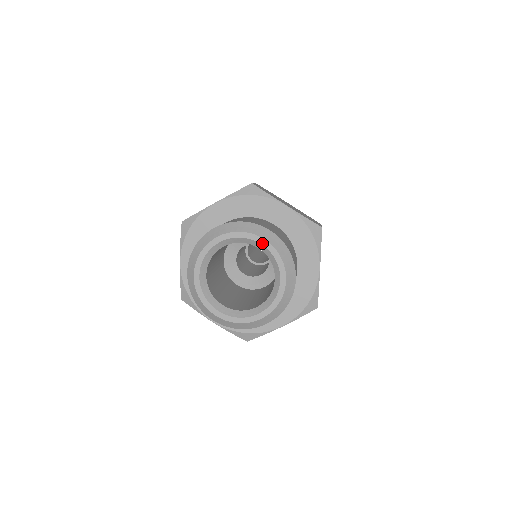
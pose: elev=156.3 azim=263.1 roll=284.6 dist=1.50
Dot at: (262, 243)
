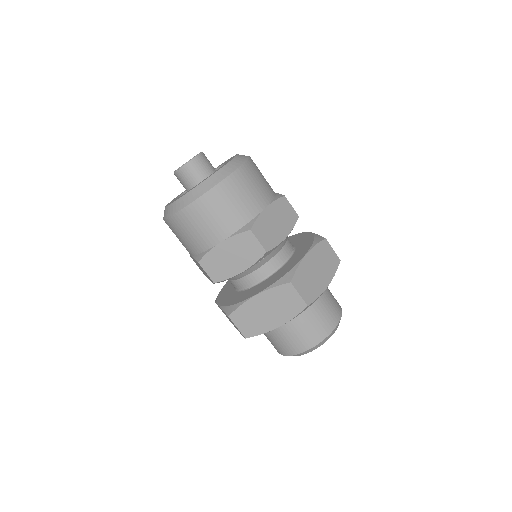
Dot at: occluded
